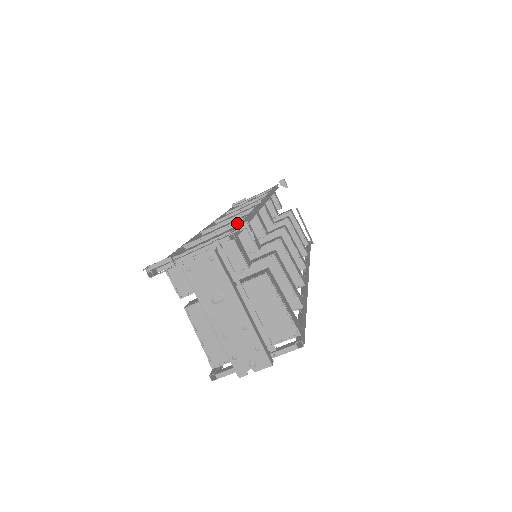
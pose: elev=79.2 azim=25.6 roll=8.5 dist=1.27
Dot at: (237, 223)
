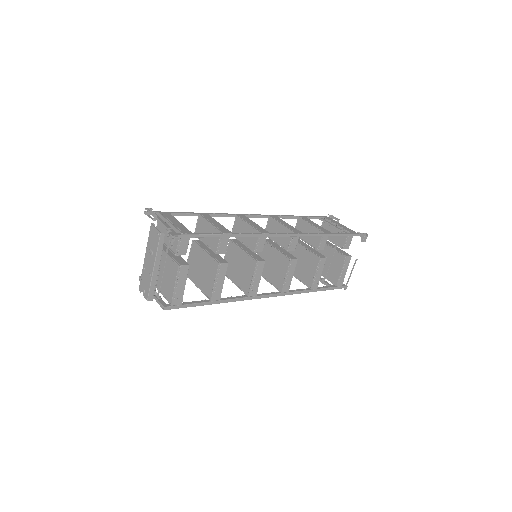
Dot at: (219, 231)
